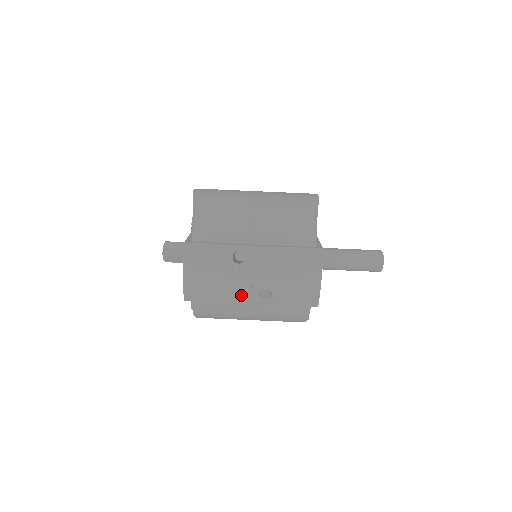
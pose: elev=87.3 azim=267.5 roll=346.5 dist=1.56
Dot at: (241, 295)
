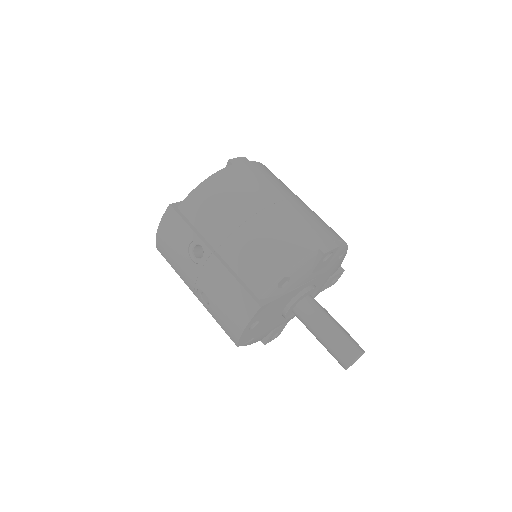
Dot at: (188, 282)
